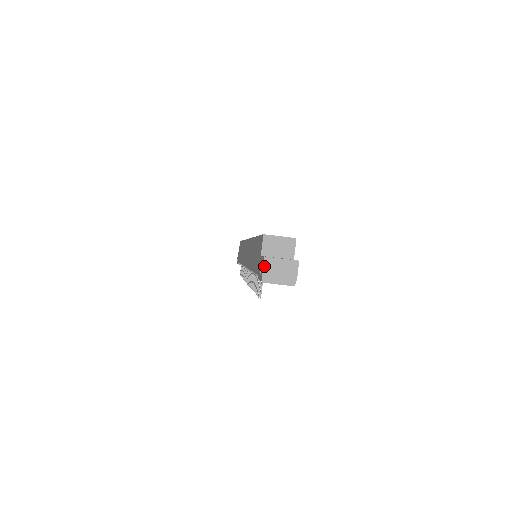
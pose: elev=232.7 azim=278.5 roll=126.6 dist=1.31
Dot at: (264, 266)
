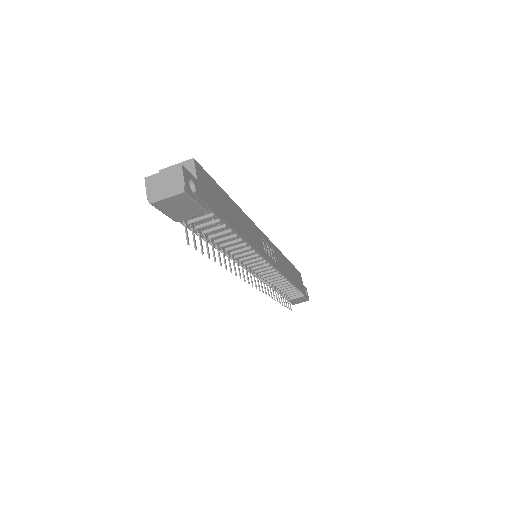
Dot at: (147, 187)
